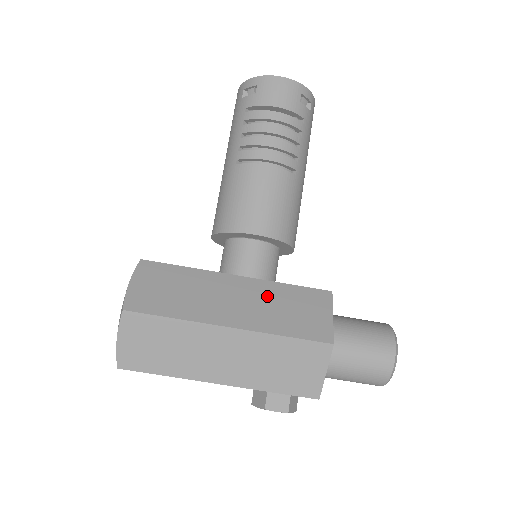
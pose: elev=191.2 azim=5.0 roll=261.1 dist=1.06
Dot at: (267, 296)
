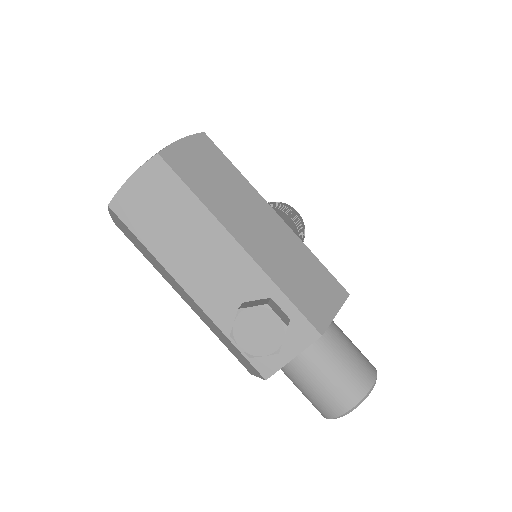
Dot at: occluded
